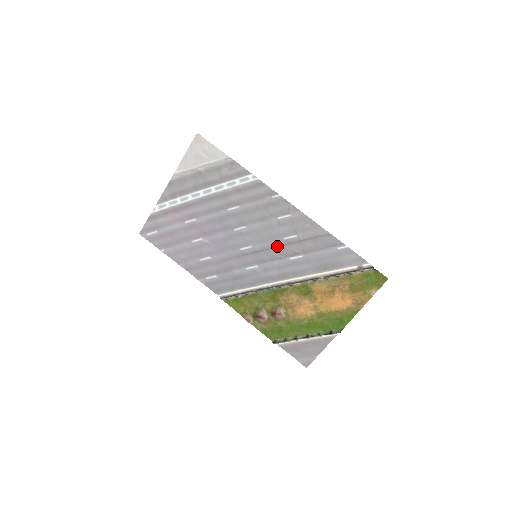
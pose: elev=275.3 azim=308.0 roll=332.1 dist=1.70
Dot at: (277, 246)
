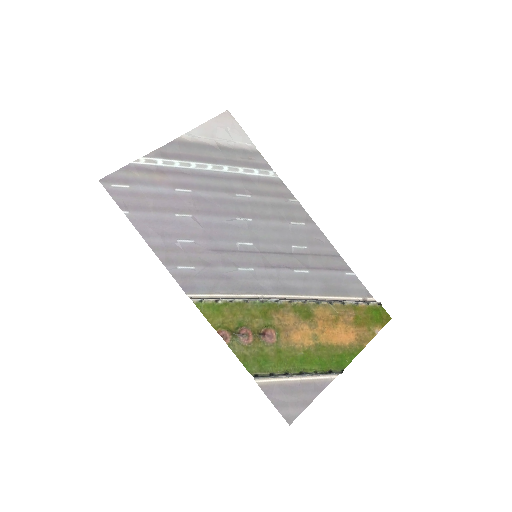
Dot at: (283, 252)
